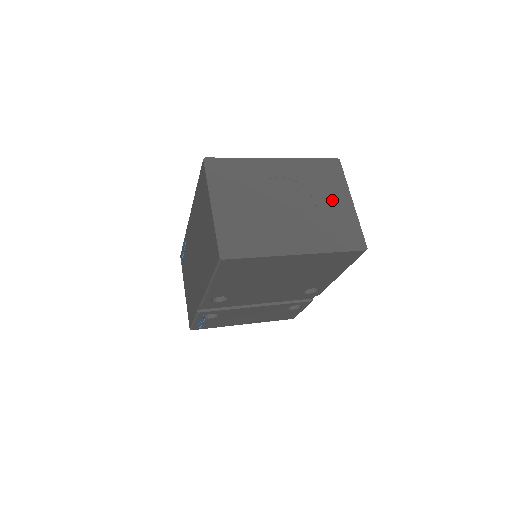
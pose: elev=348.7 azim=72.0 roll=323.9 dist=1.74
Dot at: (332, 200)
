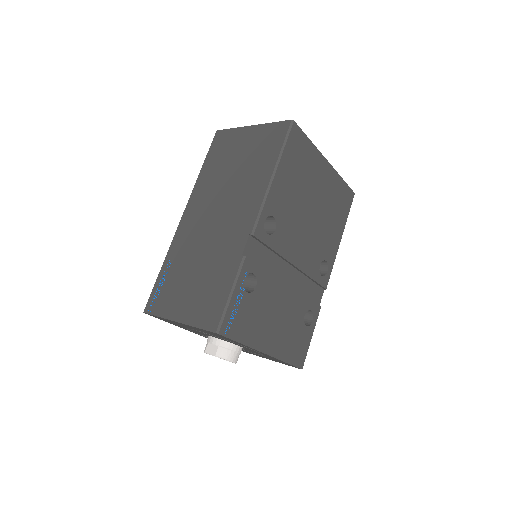
Dot at: occluded
